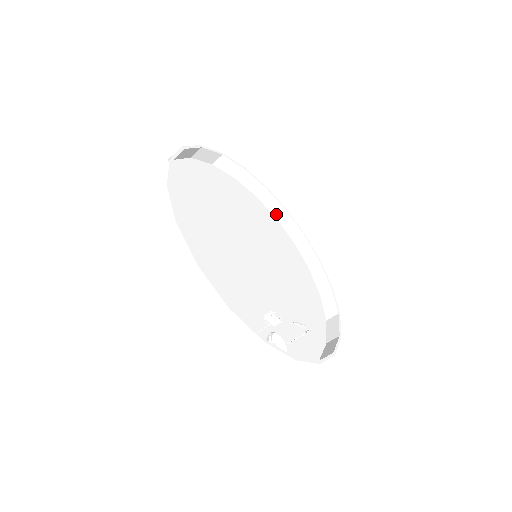
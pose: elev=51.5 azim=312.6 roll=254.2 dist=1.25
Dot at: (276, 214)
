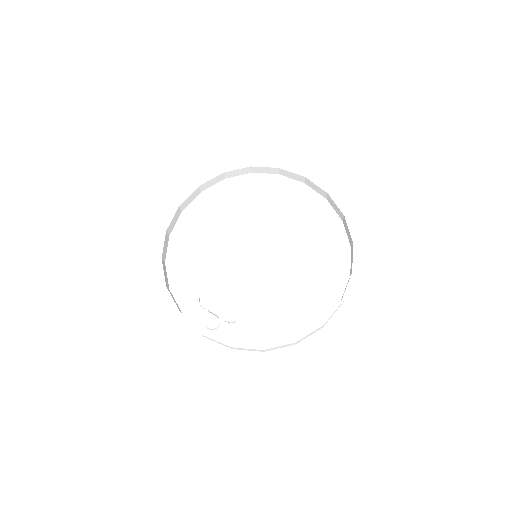
Dot at: (341, 217)
